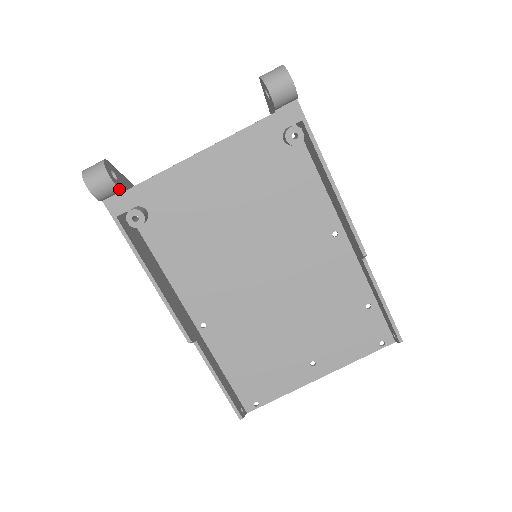
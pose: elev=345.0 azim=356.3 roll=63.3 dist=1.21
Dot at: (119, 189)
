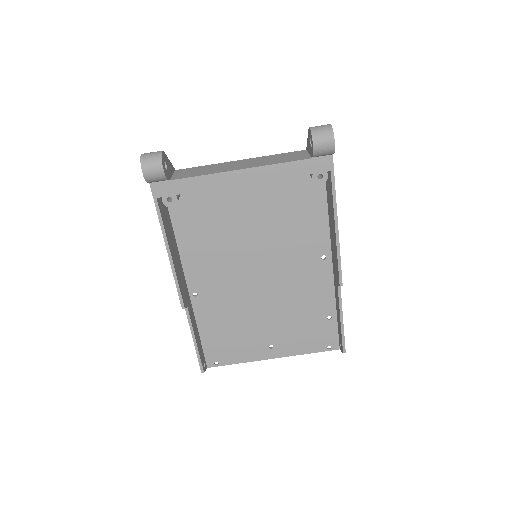
Dot at: (167, 179)
